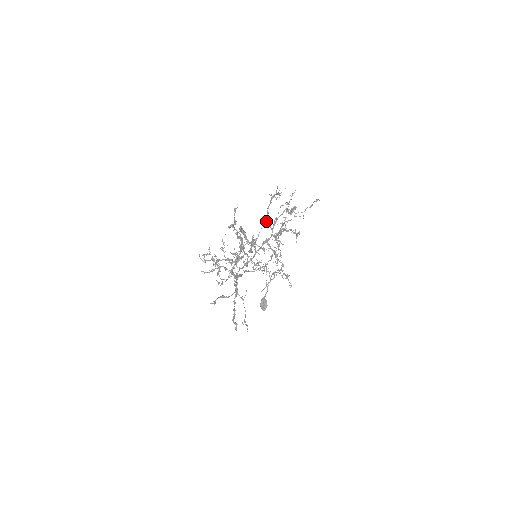
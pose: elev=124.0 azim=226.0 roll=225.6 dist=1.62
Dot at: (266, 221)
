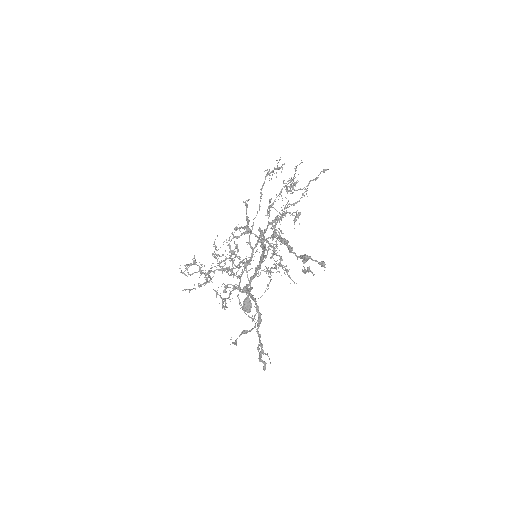
Dot at: (260, 206)
